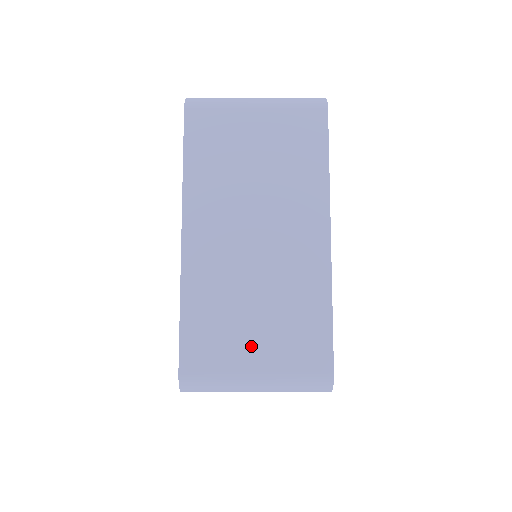
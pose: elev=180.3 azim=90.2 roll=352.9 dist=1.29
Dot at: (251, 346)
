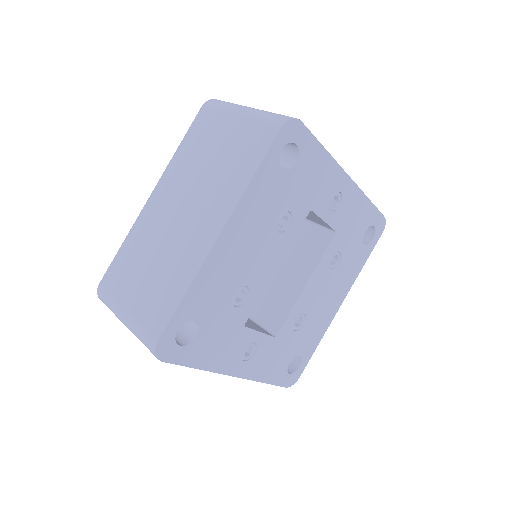
Dot at: (134, 290)
